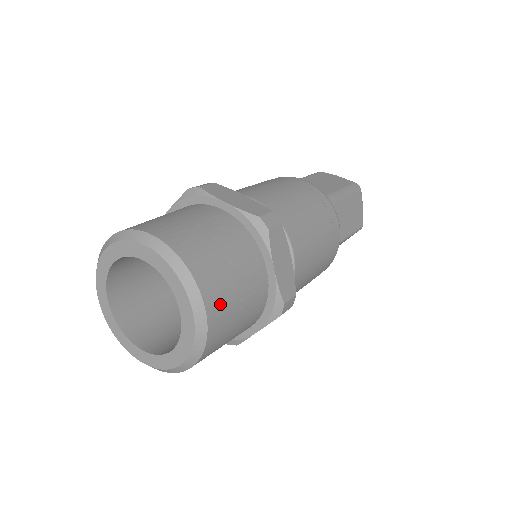
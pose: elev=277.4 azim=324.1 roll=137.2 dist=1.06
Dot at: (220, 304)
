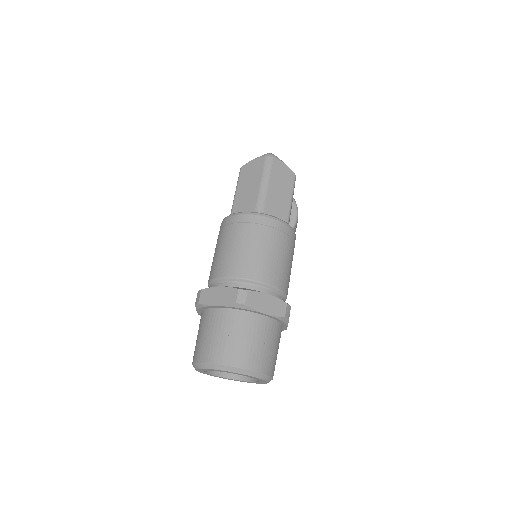
Dot at: (257, 360)
